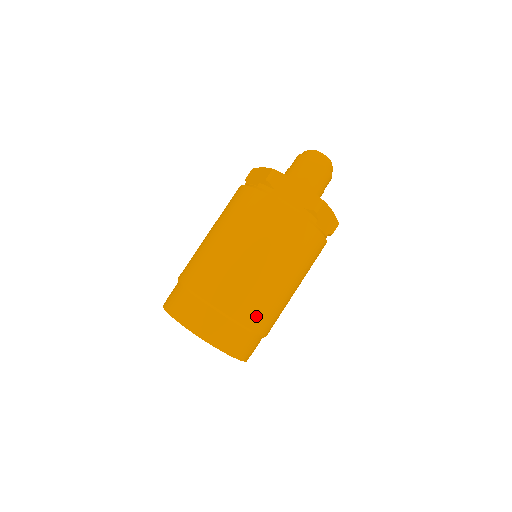
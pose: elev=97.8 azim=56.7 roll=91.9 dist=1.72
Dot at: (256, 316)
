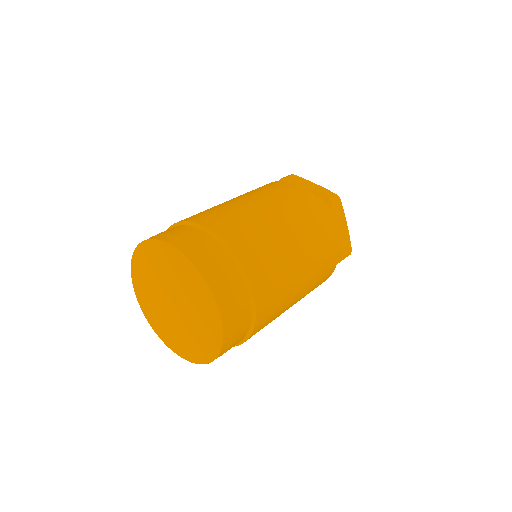
Dot at: (253, 257)
